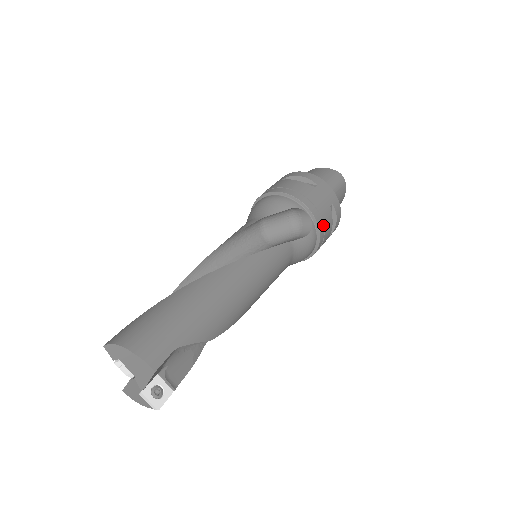
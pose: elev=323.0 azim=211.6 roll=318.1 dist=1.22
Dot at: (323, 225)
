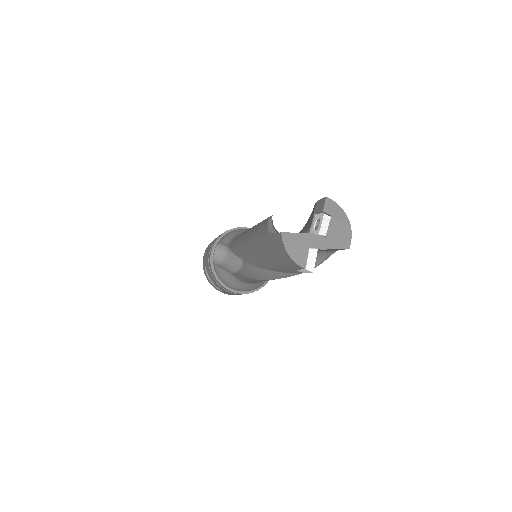
Dot at: occluded
